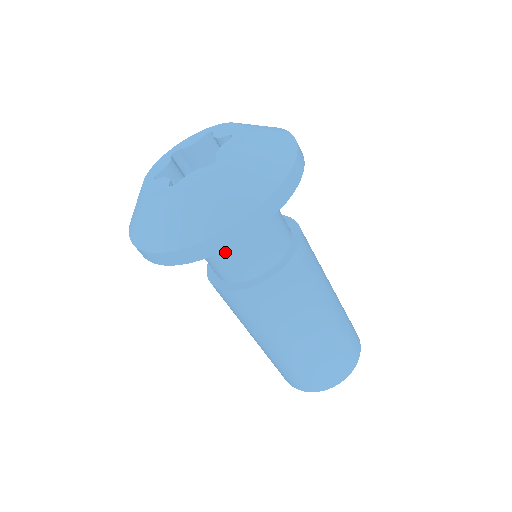
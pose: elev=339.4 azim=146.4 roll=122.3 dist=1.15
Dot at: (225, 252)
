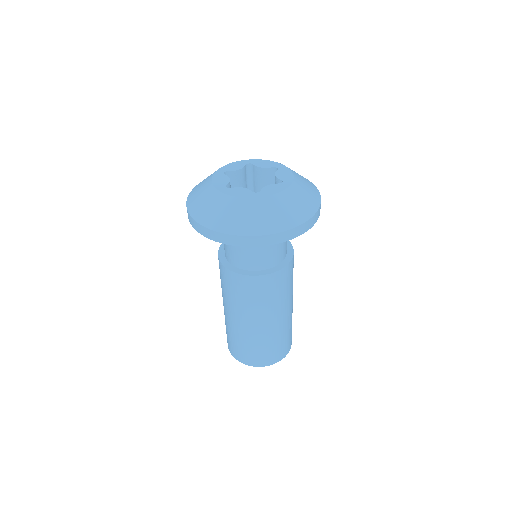
Dot at: occluded
